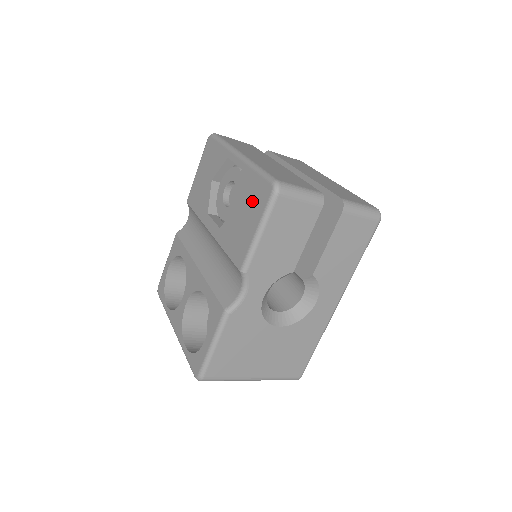
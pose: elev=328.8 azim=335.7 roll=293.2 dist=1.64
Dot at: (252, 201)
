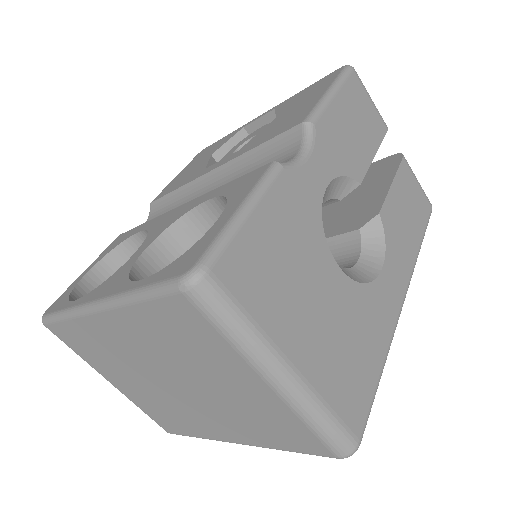
Dot at: (307, 94)
